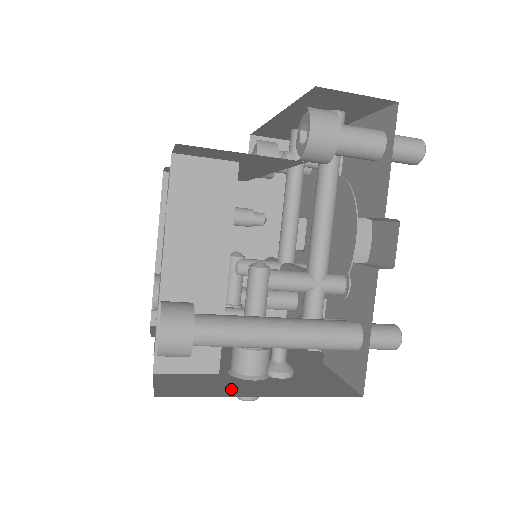
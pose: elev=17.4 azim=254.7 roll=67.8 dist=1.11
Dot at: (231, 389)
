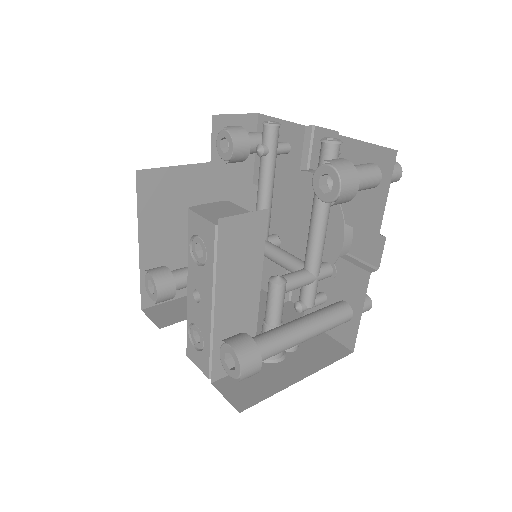
Dot at: (276, 380)
